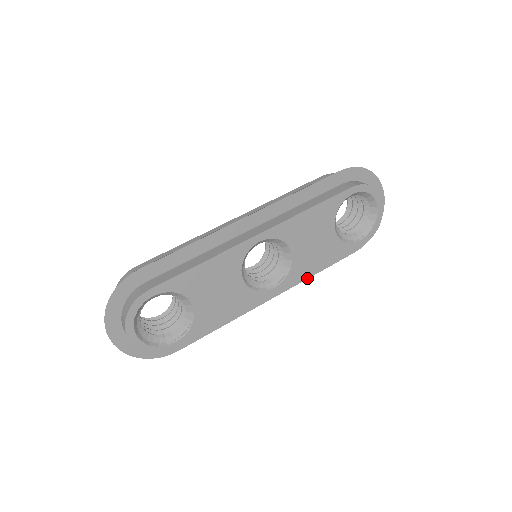
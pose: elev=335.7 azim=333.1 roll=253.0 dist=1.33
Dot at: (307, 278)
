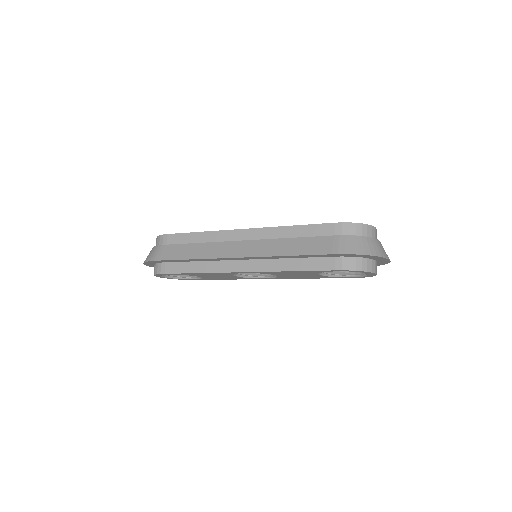
Dot at: occluded
